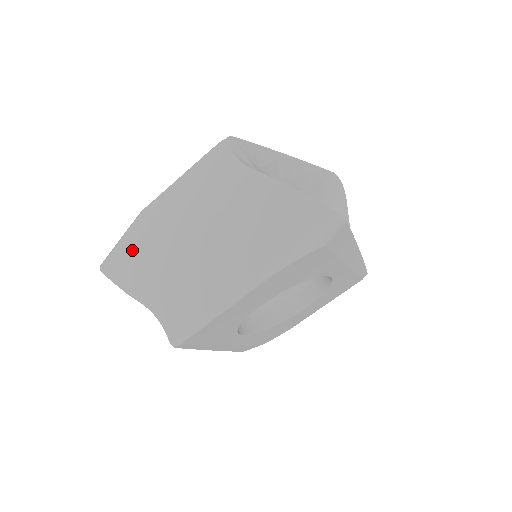
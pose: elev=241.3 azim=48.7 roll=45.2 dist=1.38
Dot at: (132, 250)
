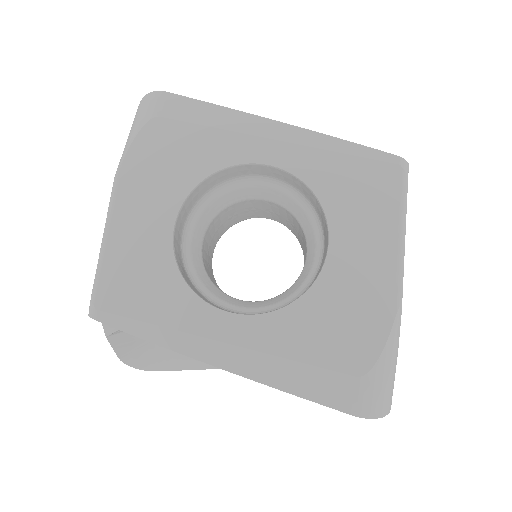
Dot at: occluded
